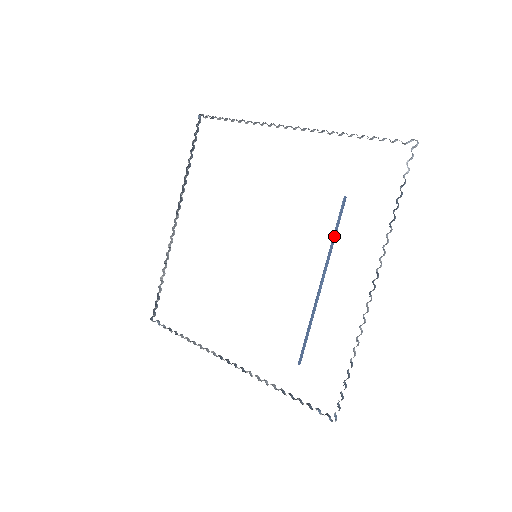
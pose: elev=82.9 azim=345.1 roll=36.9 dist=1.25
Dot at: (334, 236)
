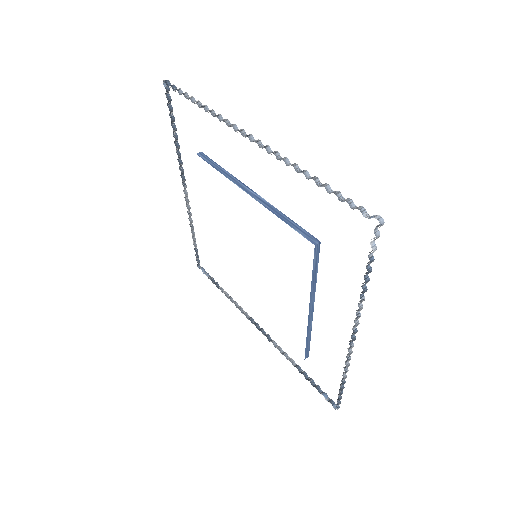
Dot at: (314, 276)
